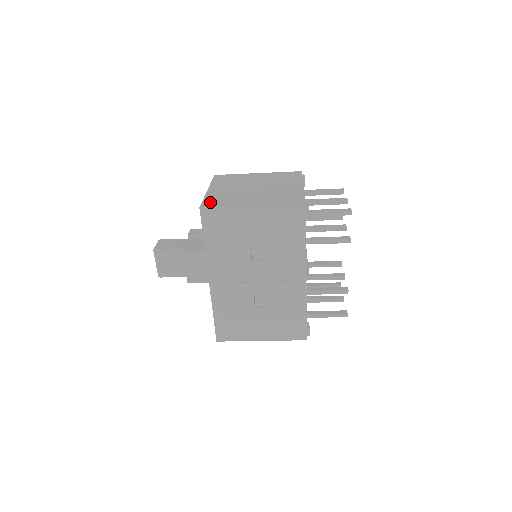
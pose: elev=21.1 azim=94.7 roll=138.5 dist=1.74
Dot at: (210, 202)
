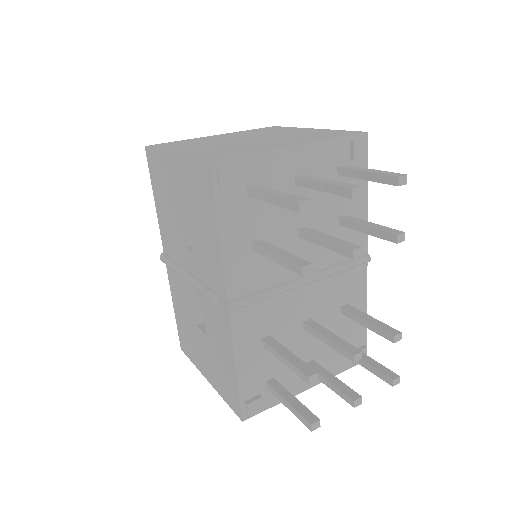
Dot at: (167, 143)
